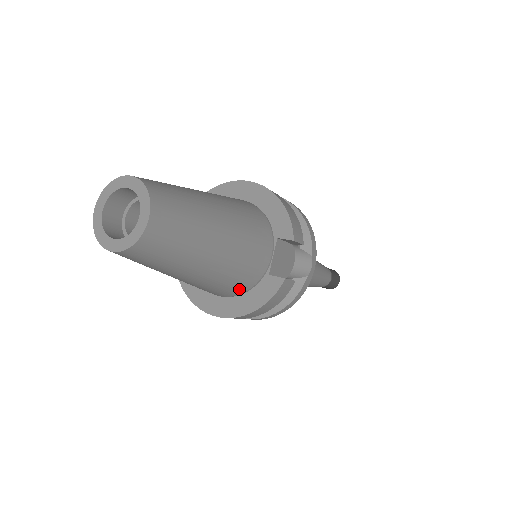
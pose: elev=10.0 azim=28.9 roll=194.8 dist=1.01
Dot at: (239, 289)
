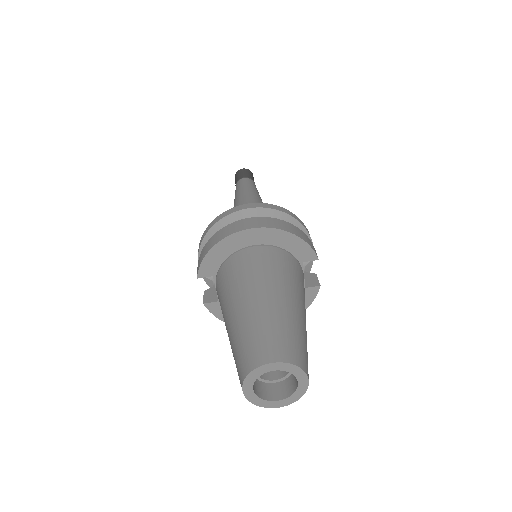
Dot at: occluded
